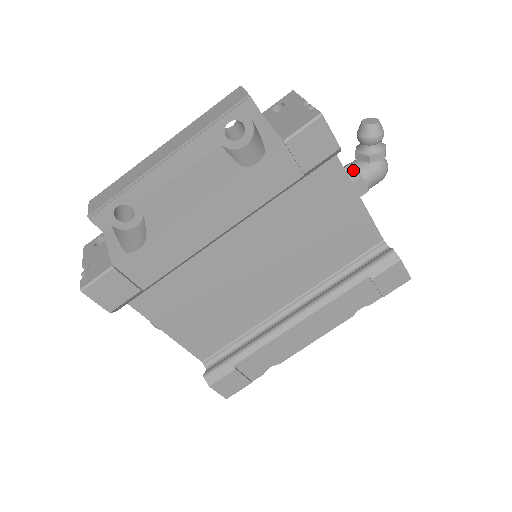
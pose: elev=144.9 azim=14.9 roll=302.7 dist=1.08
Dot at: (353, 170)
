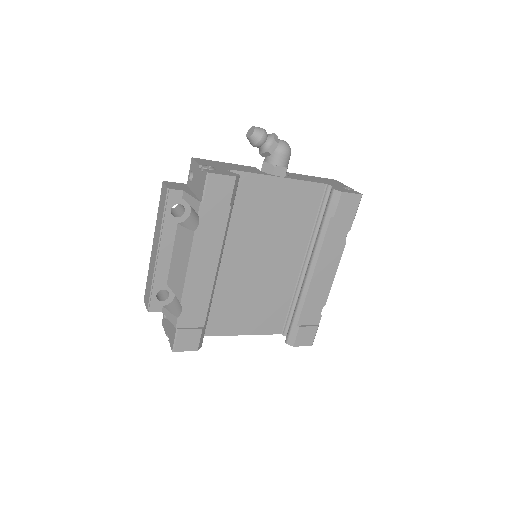
Dot at: (267, 165)
